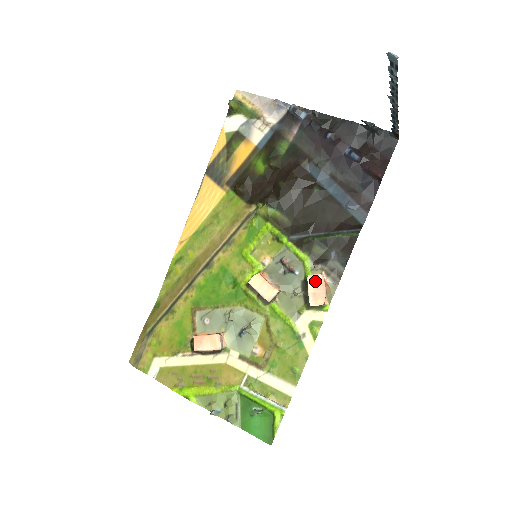
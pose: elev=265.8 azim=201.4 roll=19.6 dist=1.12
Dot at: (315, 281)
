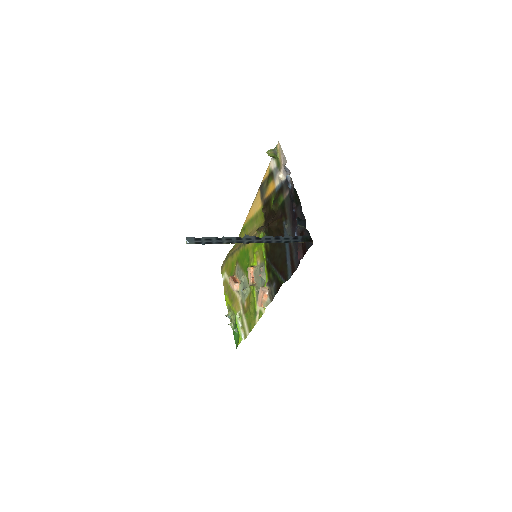
Dot at: (261, 292)
